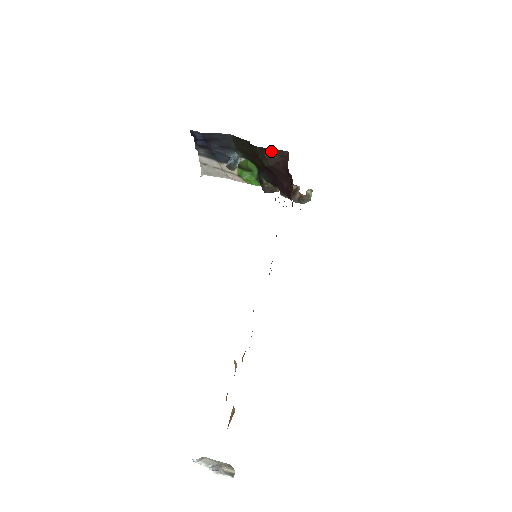
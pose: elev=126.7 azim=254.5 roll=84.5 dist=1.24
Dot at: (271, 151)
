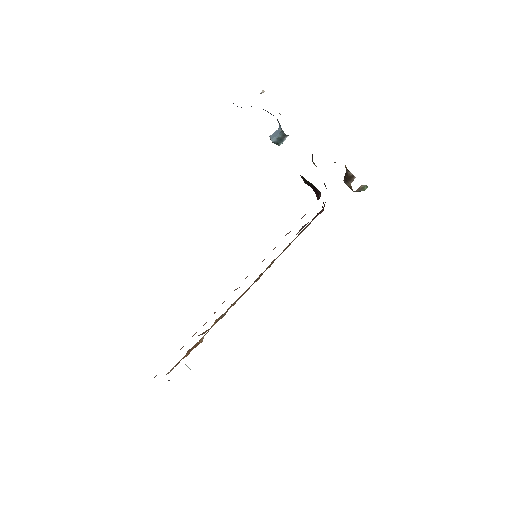
Dot at: (305, 179)
